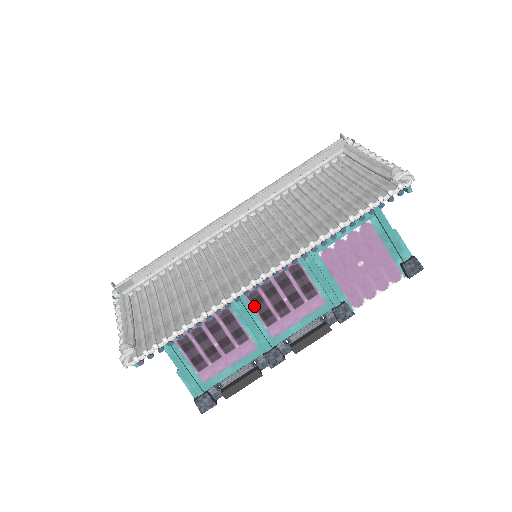
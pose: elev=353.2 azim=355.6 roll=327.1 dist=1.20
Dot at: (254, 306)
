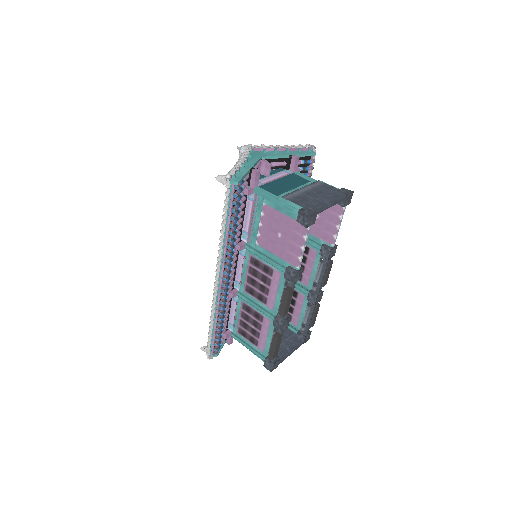
Dot at: (252, 295)
